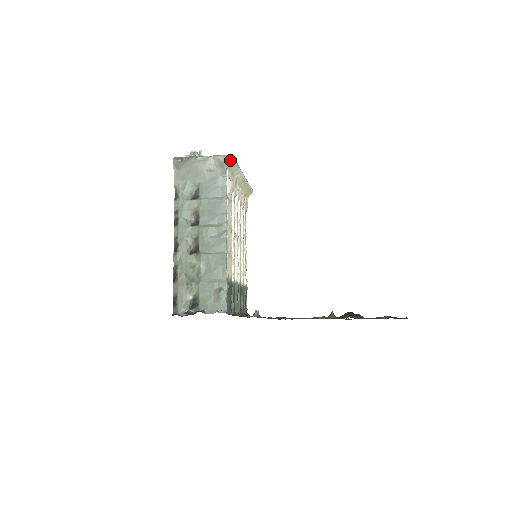
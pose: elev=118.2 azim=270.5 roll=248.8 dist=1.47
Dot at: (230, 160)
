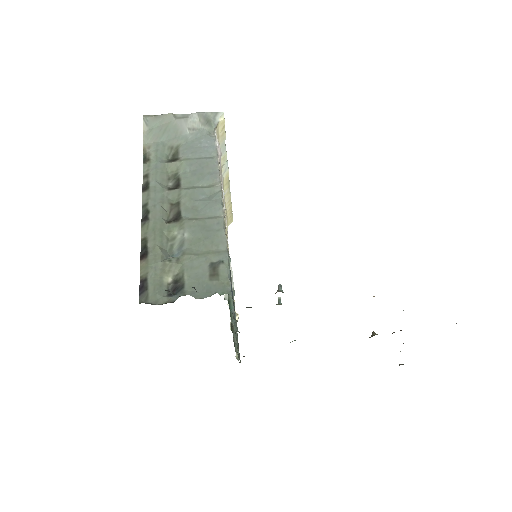
Dot at: (219, 118)
